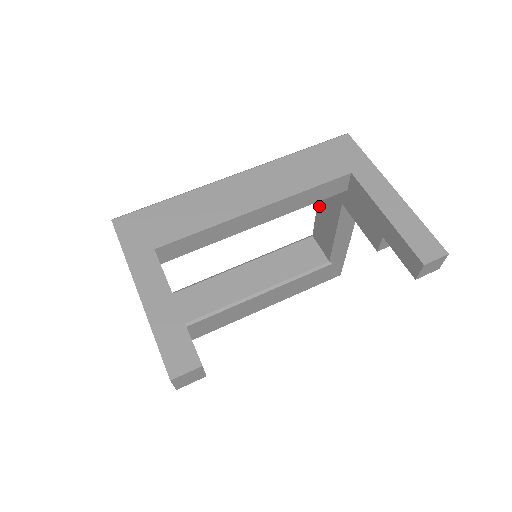
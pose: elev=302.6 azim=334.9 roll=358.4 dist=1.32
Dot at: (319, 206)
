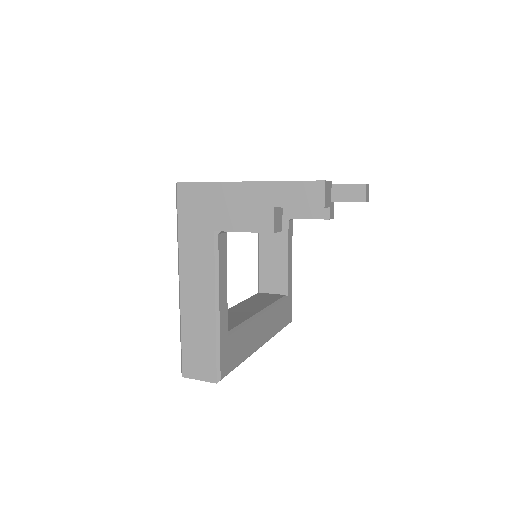
Dot at: (261, 249)
